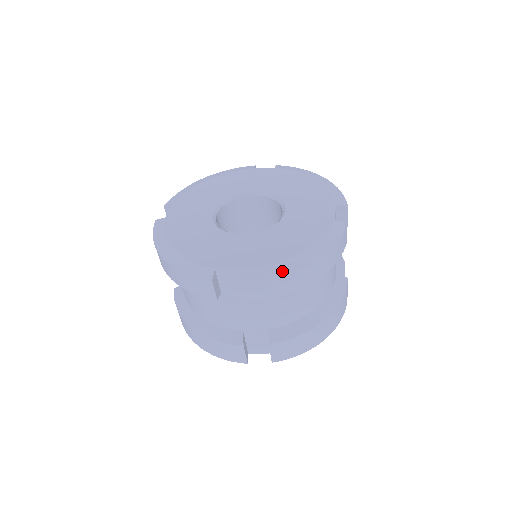
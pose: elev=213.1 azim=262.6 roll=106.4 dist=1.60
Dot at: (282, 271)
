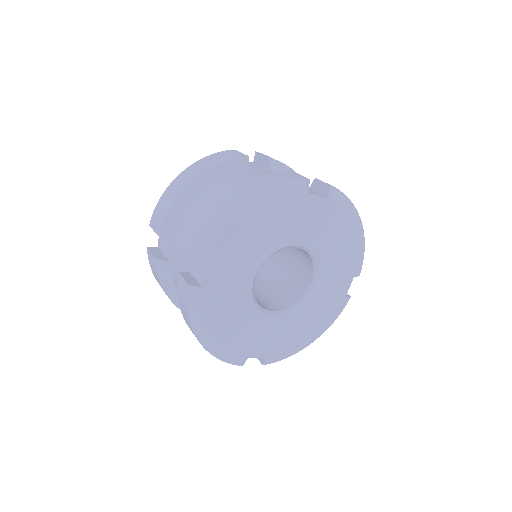
Dot at: (293, 354)
